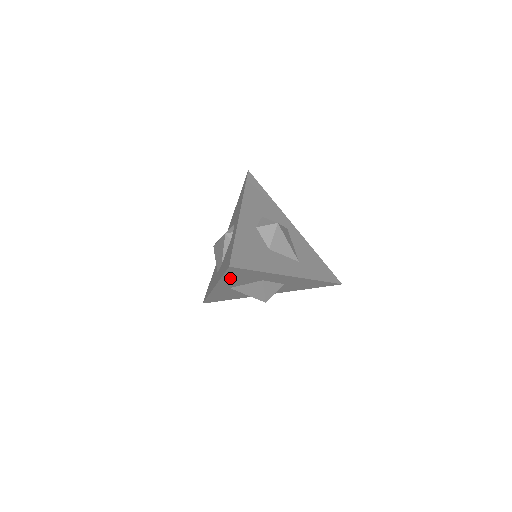
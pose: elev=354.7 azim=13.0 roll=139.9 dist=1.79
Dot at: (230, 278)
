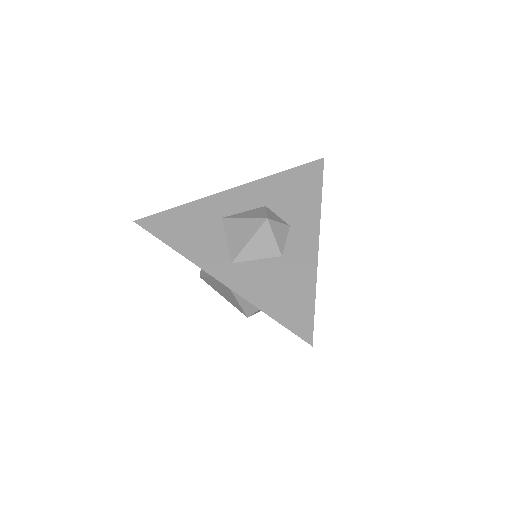
Dot at: (182, 241)
